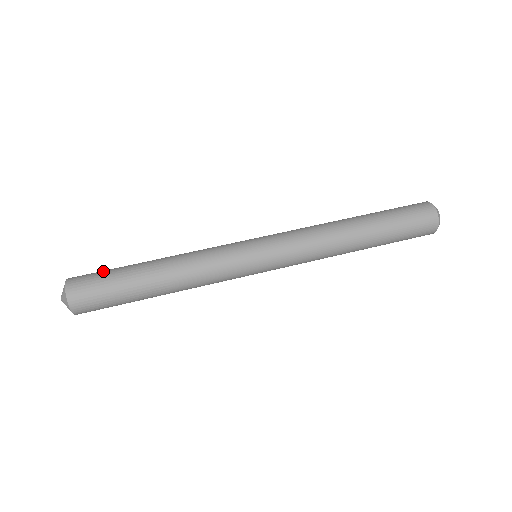
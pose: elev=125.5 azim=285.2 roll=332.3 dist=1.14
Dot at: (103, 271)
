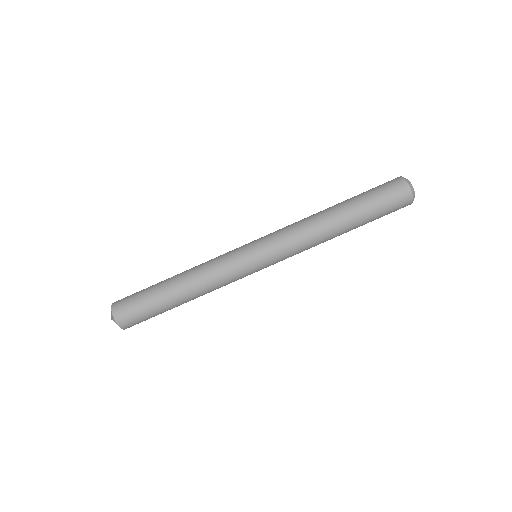
Dot at: (137, 295)
